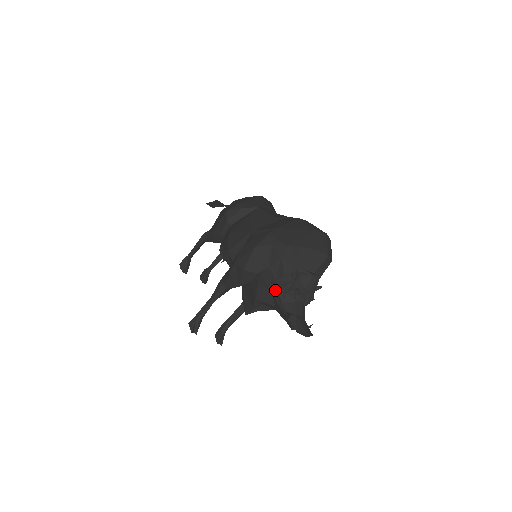
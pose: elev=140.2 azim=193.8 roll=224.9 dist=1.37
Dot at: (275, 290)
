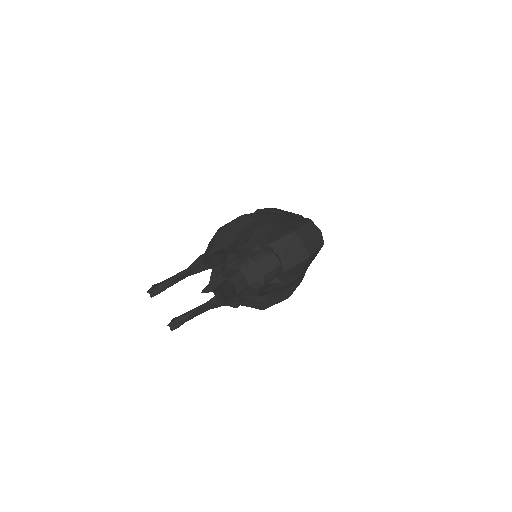
Dot at: occluded
